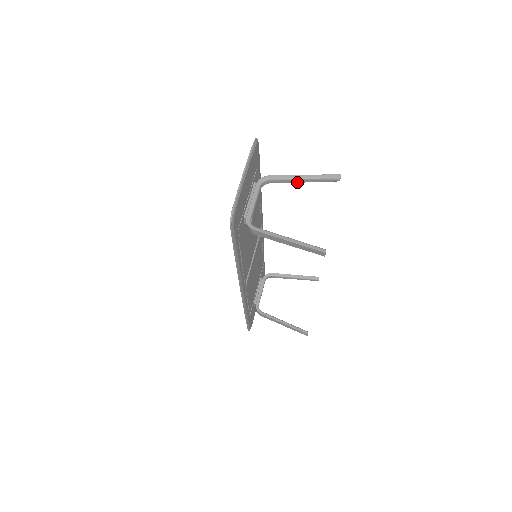
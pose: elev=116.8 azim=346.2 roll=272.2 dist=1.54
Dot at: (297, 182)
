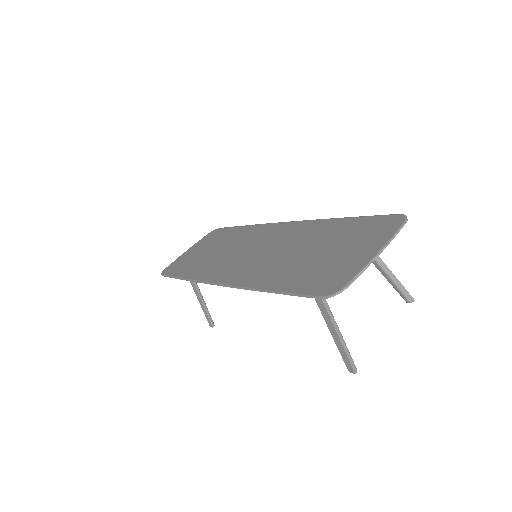
Dot at: (380, 271)
